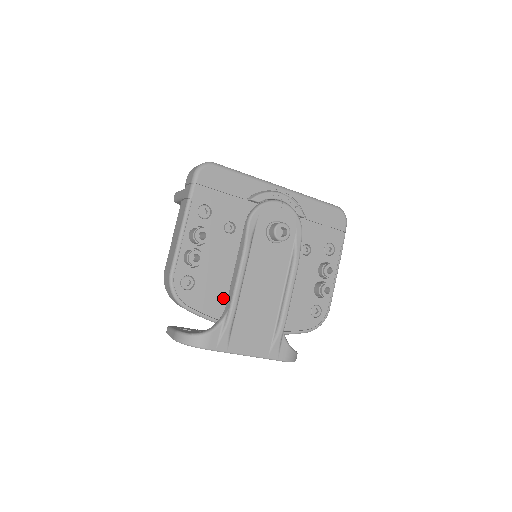
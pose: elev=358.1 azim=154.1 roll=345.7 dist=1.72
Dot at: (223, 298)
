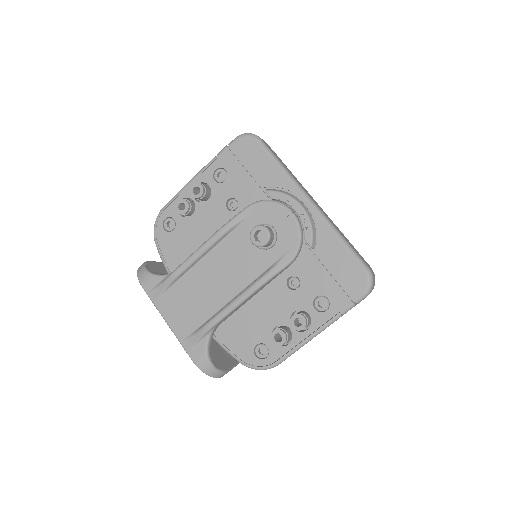
Dot at: occluded
